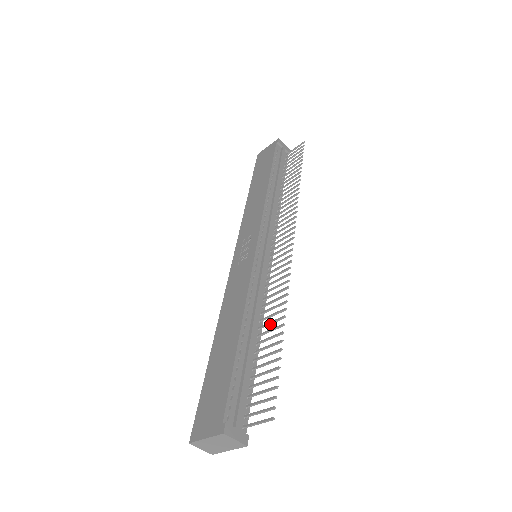
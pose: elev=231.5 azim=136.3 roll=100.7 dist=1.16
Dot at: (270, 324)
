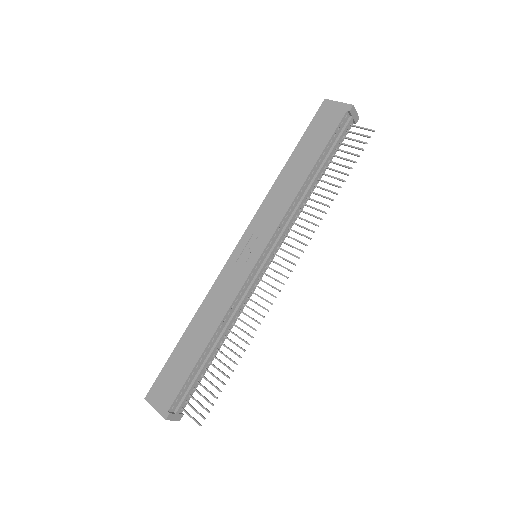
Dot at: (233, 343)
